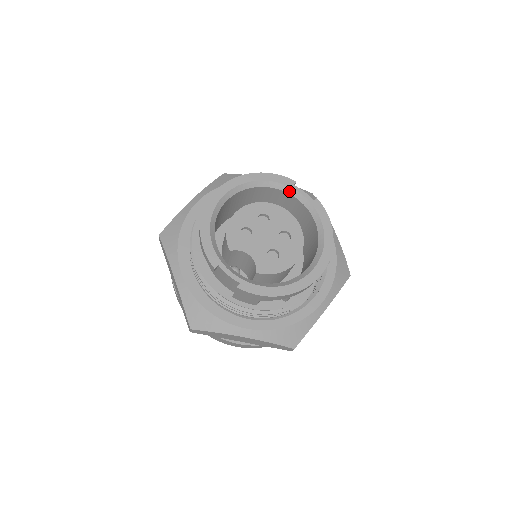
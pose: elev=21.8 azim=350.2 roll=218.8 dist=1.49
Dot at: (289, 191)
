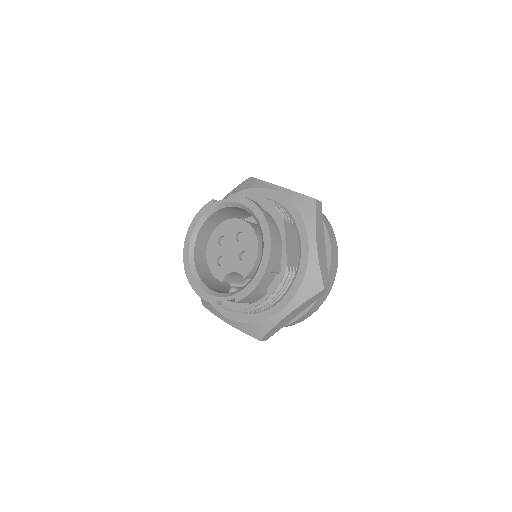
Dot at: (215, 209)
